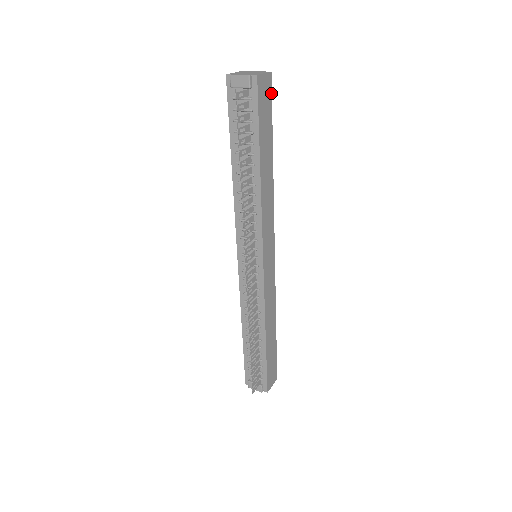
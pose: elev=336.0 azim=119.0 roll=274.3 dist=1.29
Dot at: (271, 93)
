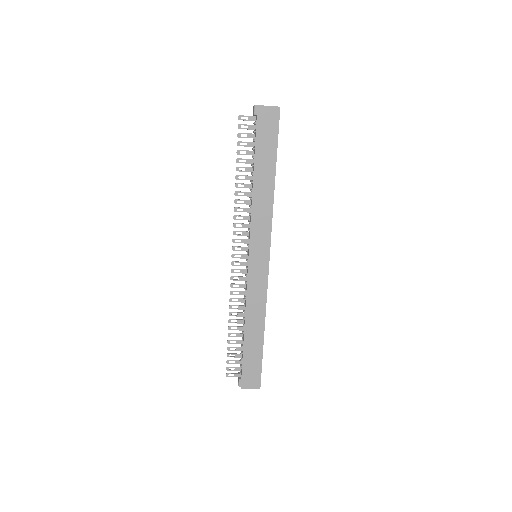
Dot at: occluded
